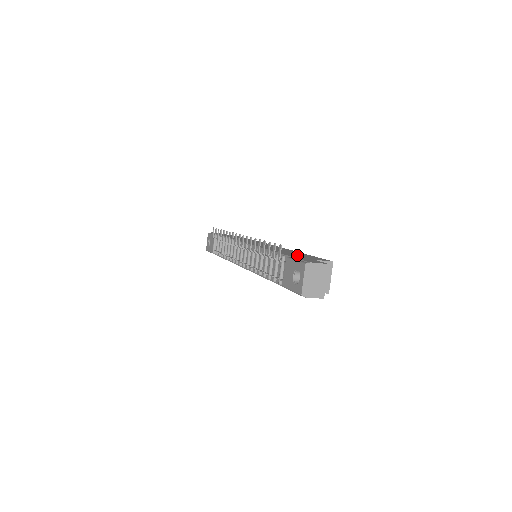
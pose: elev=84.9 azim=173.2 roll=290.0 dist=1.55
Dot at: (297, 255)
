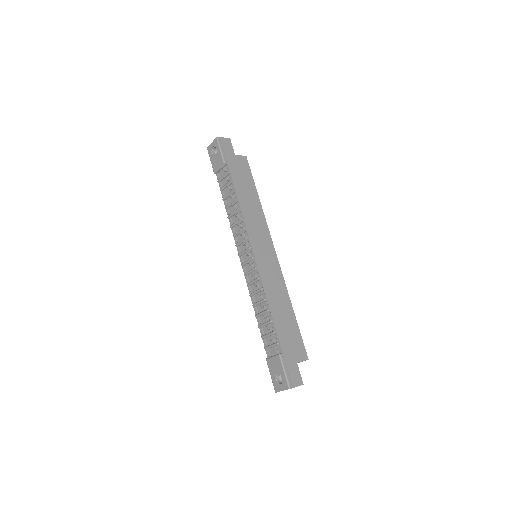
Dot at: (288, 338)
